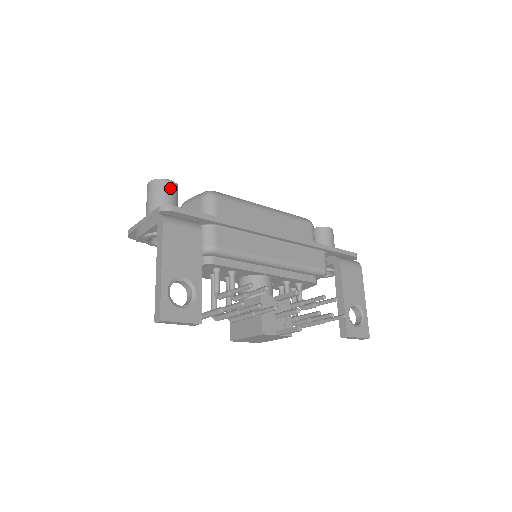
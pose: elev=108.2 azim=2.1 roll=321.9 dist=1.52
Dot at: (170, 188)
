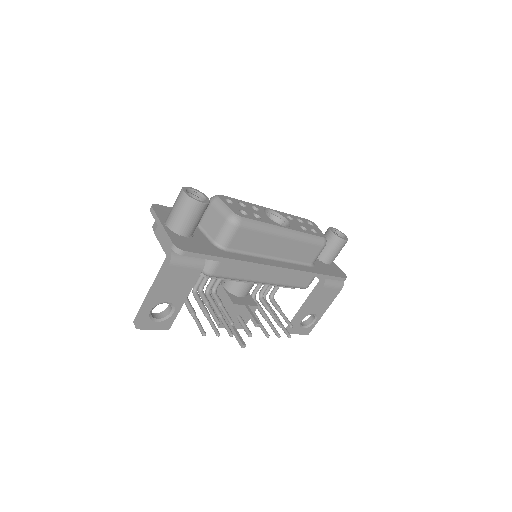
Dot at: (198, 210)
